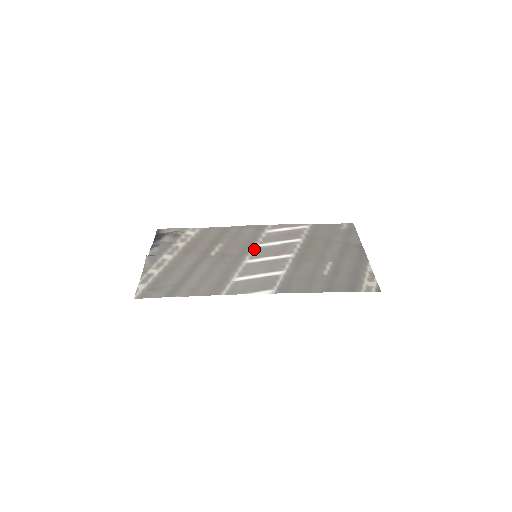
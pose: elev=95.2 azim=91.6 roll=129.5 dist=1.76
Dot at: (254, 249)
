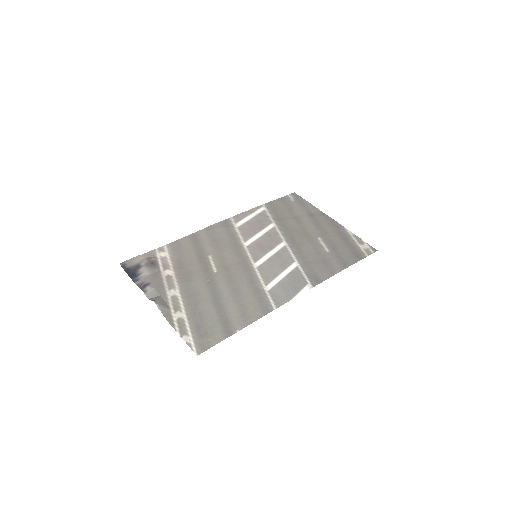
Dot at: (247, 249)
